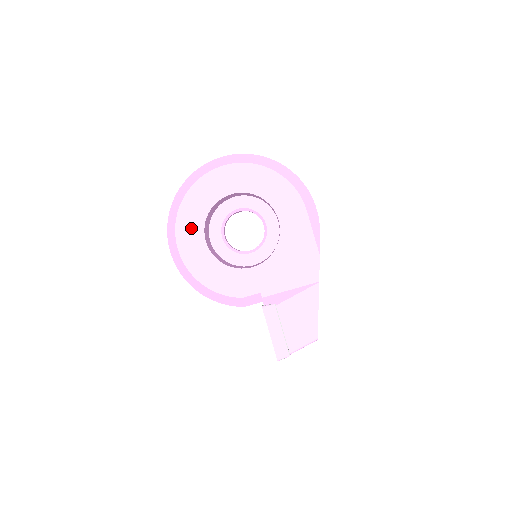
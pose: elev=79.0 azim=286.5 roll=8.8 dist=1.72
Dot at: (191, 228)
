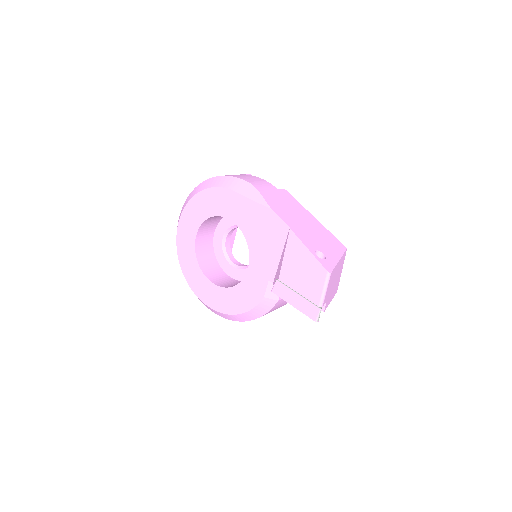
Dot at: (200, 284)
